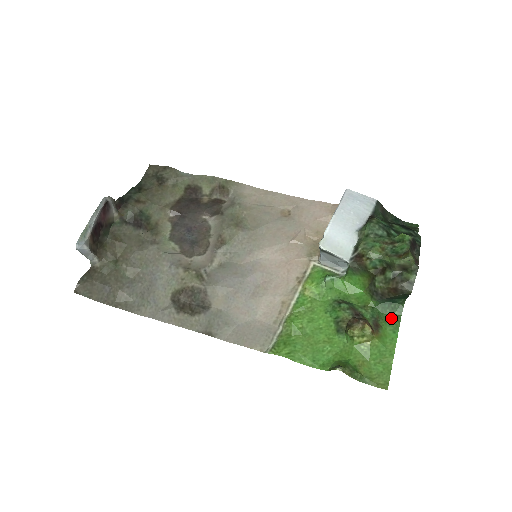
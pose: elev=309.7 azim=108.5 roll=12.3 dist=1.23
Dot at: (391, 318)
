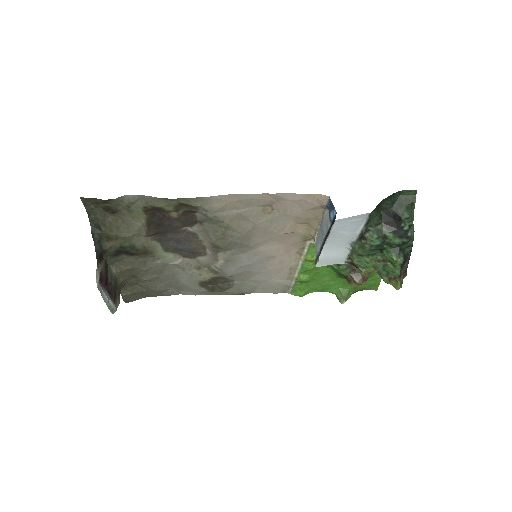
Dot at: occluded
